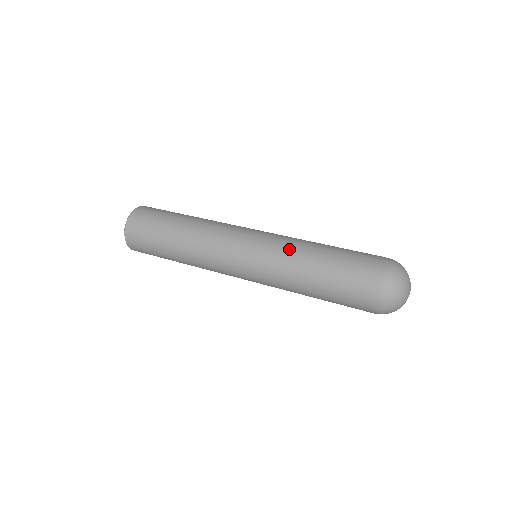
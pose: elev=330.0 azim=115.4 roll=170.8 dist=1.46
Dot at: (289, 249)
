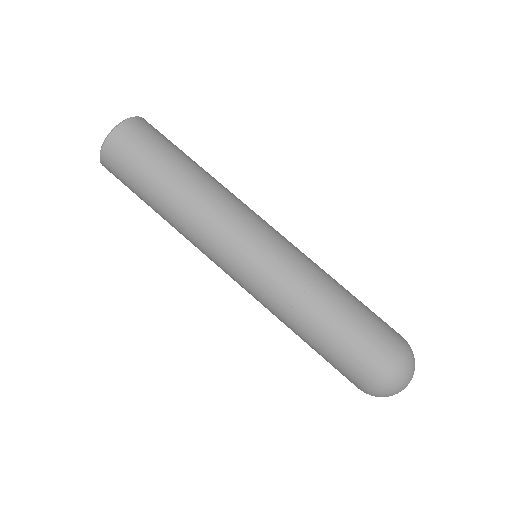
Dot at: (275, 310)
